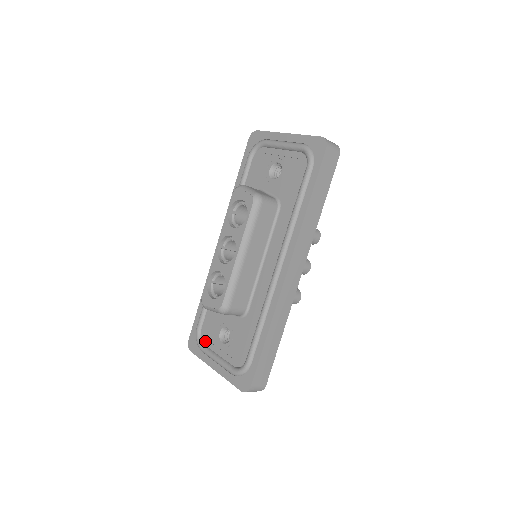
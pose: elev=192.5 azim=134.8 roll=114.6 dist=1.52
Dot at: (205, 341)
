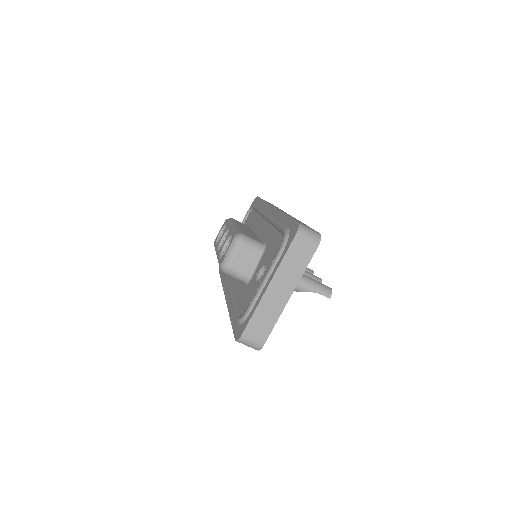
Dot at: occluded
